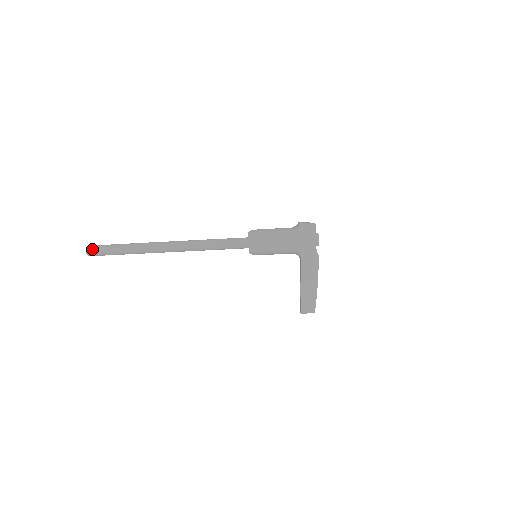
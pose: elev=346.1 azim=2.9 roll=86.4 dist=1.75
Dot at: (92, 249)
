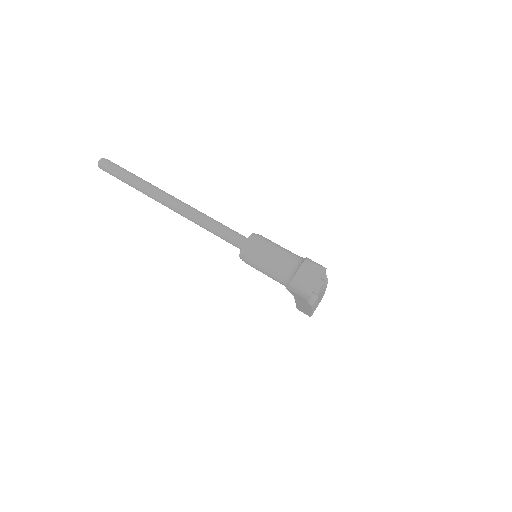
Dot at: (102, 168)
